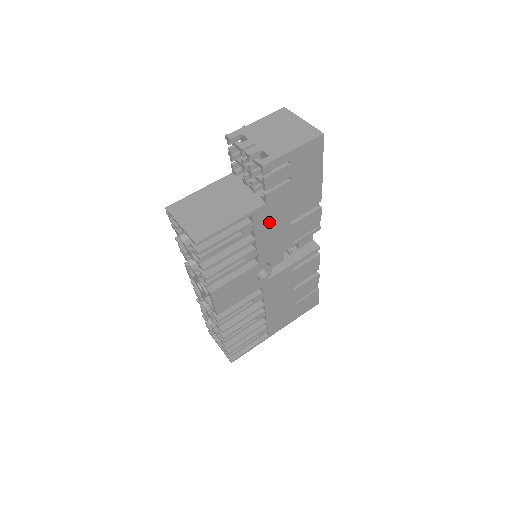
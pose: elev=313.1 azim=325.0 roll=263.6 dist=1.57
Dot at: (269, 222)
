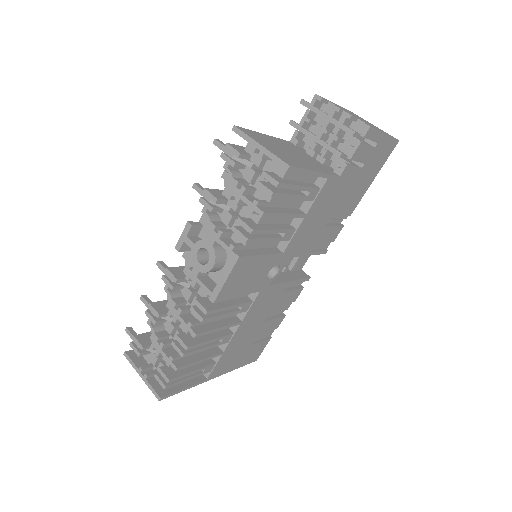
Dot at: (324, 203)
